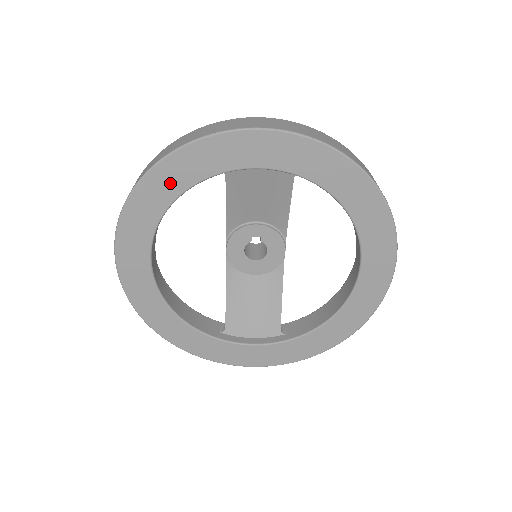
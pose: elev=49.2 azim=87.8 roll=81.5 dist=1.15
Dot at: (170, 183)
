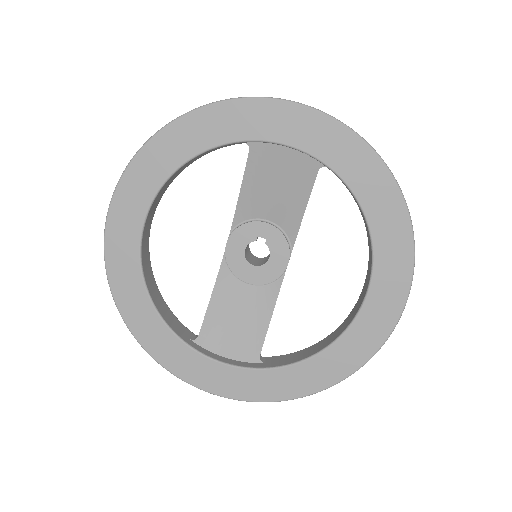
Dot at: (192, 138)
